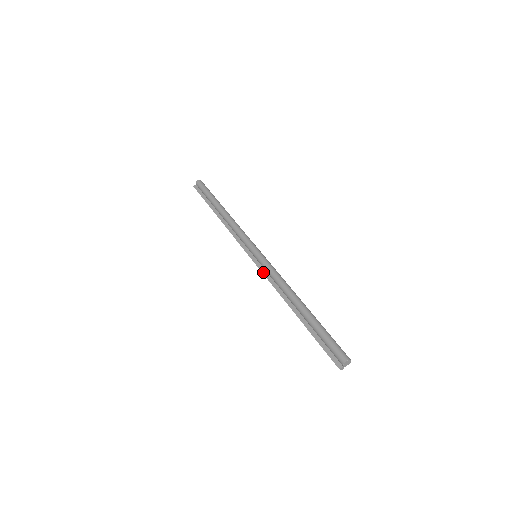
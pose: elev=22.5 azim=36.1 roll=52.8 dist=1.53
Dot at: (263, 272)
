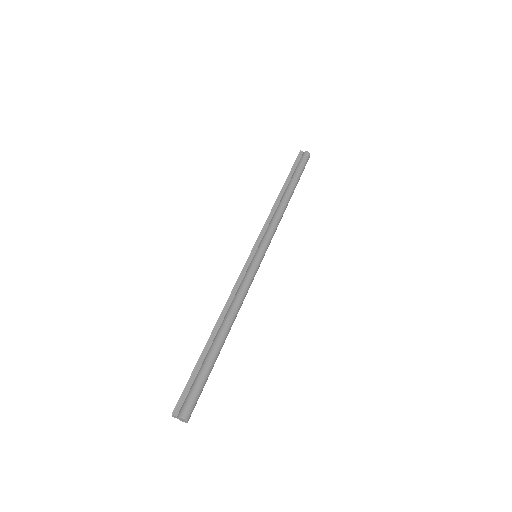
Dot at: (242, 273)
